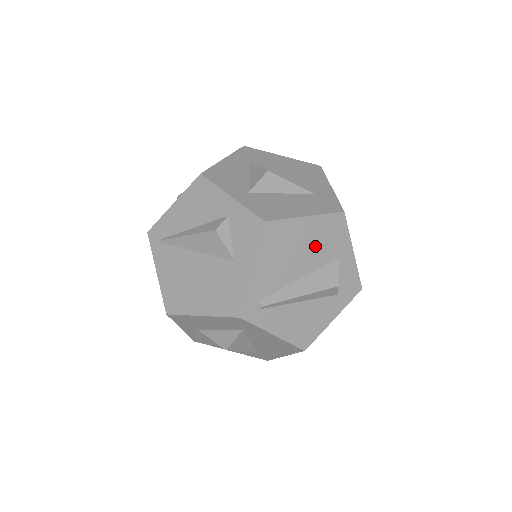
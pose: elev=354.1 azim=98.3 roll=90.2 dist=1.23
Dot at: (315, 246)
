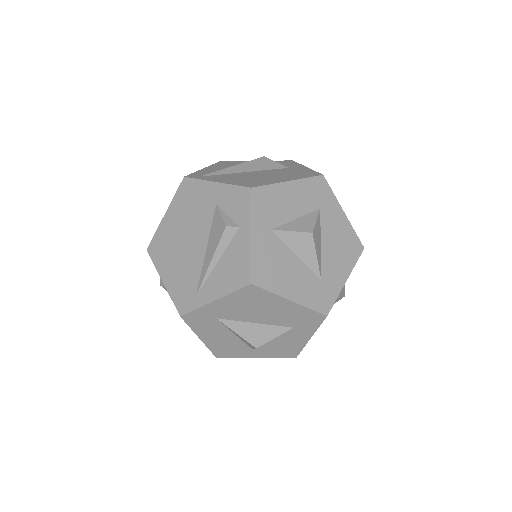
Dot at: occluded
